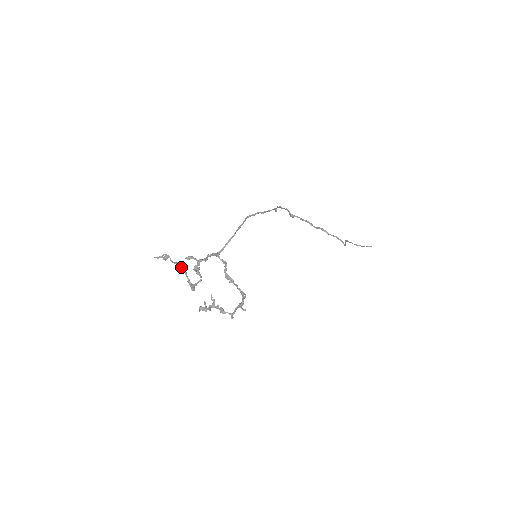
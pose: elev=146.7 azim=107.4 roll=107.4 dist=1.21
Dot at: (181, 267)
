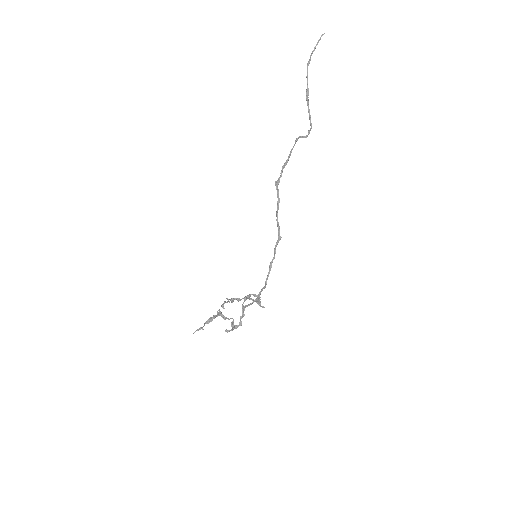
Dot at: occluded
